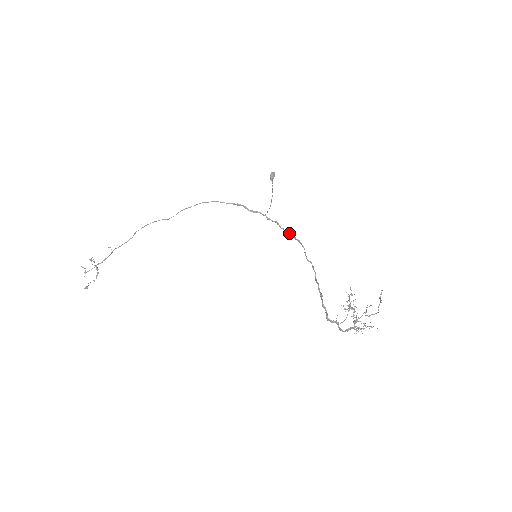
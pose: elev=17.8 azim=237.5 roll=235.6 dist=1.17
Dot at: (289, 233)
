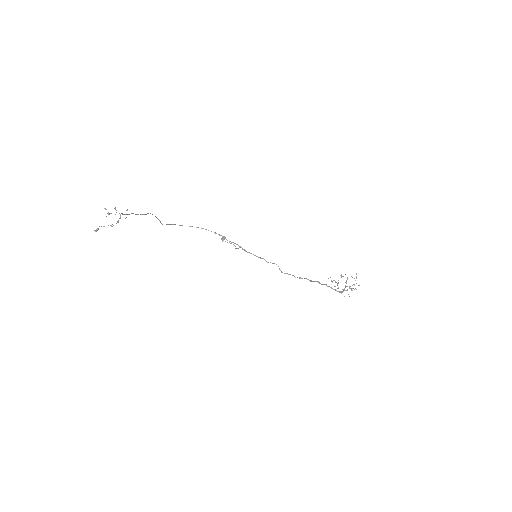
Dot at: (263, 258)
